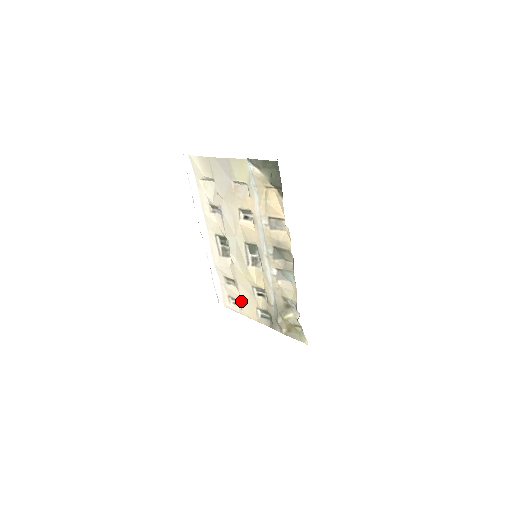
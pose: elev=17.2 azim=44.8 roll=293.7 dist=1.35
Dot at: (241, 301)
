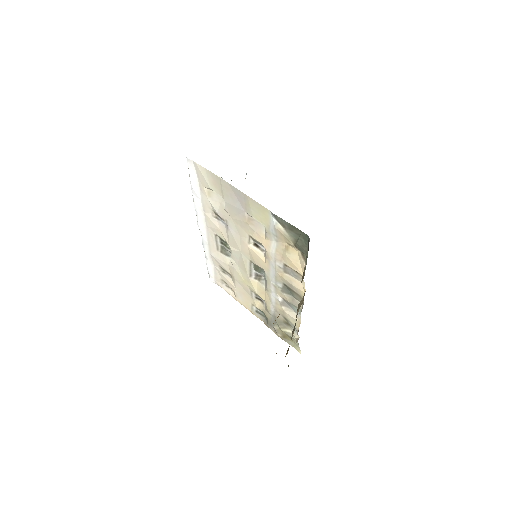
Dot at: (236, 292)
